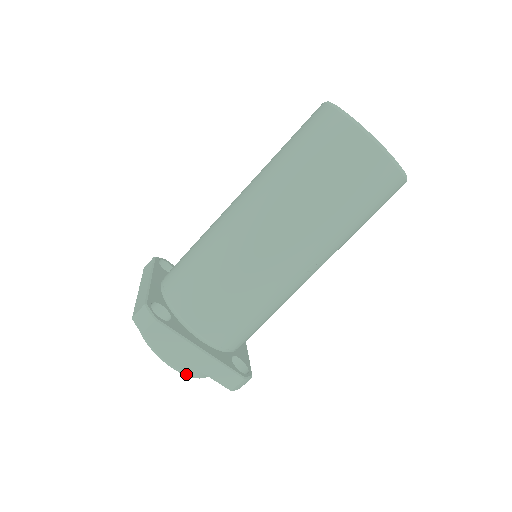
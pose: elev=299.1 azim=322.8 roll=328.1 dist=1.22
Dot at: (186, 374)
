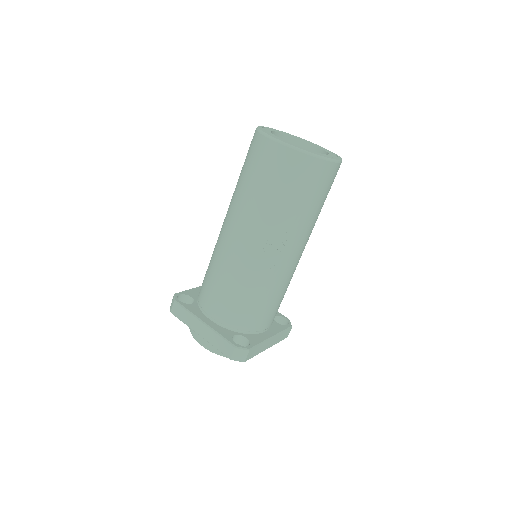
Dot at: (209, 349)
